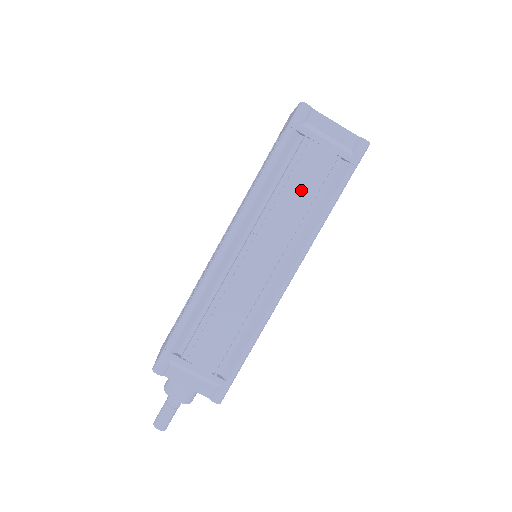
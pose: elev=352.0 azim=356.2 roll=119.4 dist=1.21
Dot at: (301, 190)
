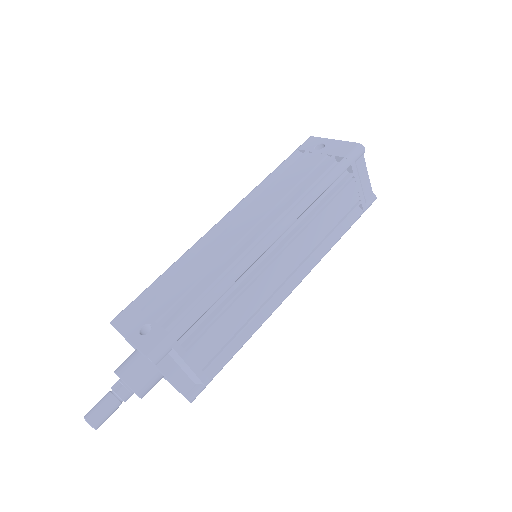
Dot at: (332, 217)
